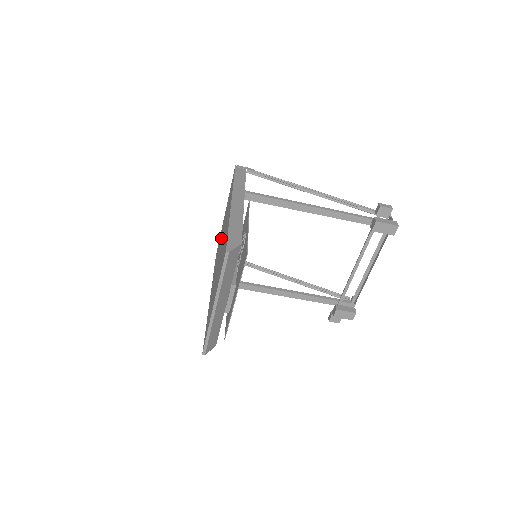
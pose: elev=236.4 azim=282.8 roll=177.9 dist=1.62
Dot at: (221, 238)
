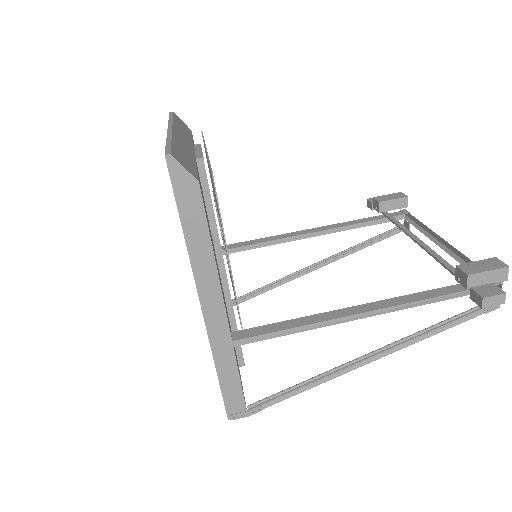
Dot at: occluded
